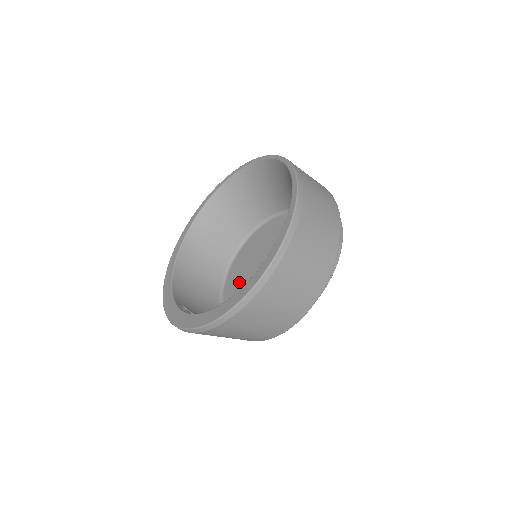
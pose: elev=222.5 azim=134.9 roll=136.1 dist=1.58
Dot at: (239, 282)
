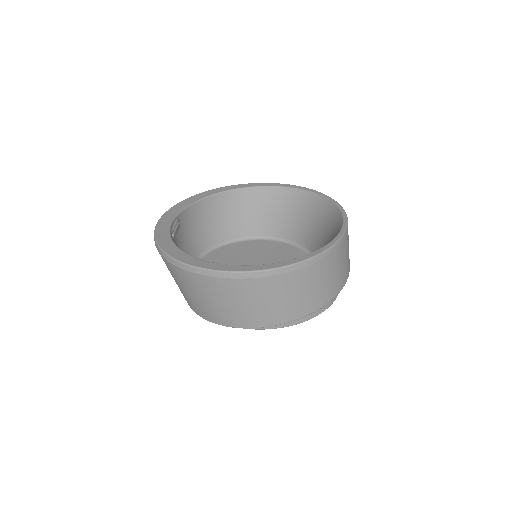
Dot at: (232, 255)
